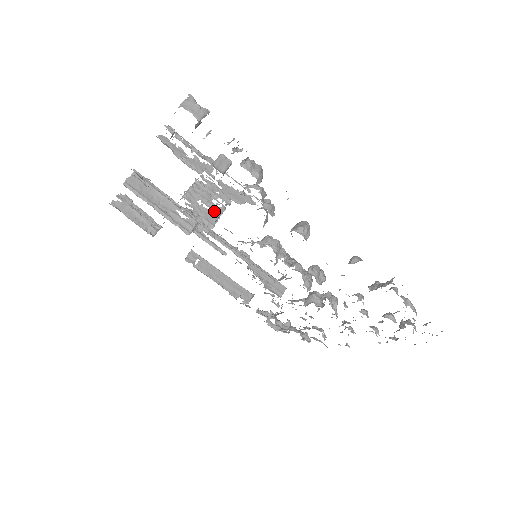
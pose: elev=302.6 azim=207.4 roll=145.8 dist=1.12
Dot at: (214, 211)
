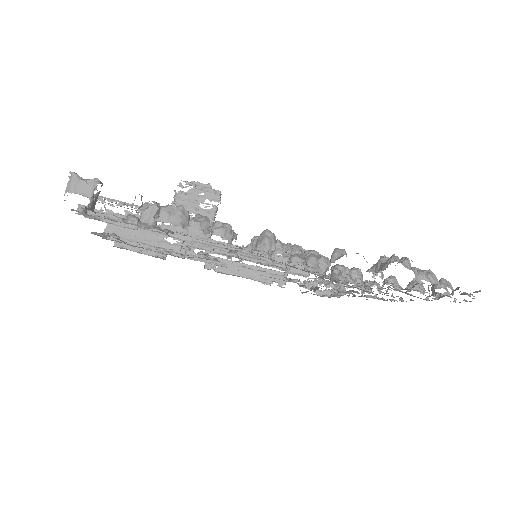
Dot at: occluded
